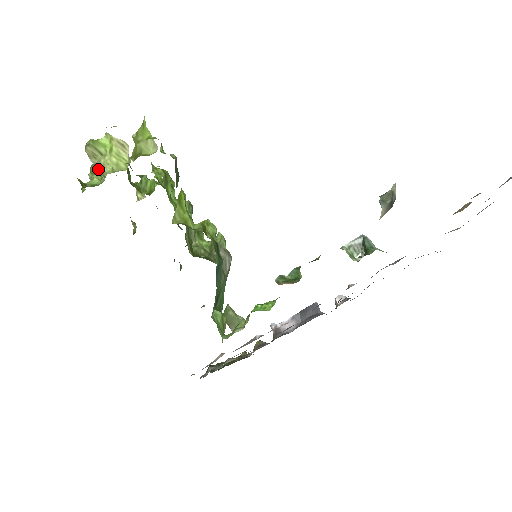
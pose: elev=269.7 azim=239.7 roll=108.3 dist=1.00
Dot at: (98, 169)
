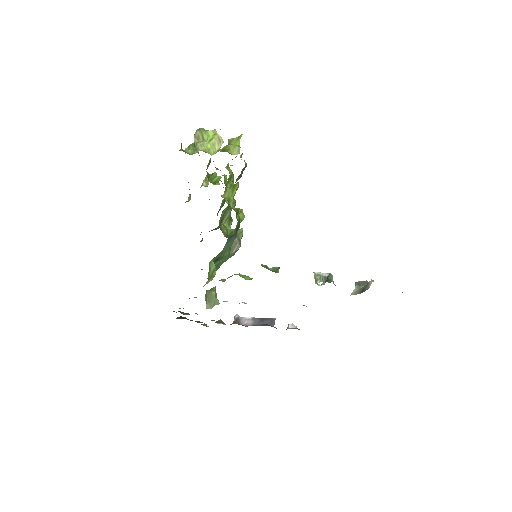
Dot at: (196, 146)
